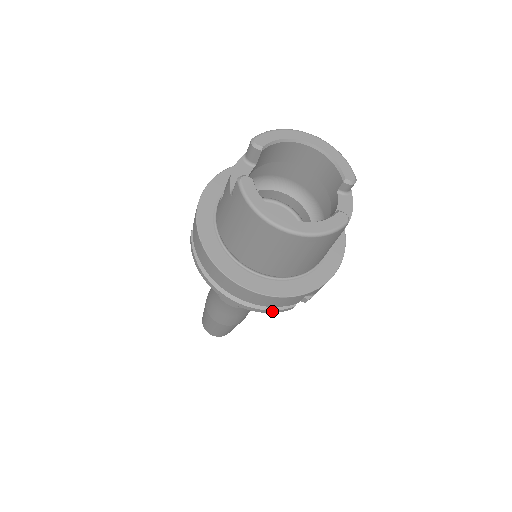
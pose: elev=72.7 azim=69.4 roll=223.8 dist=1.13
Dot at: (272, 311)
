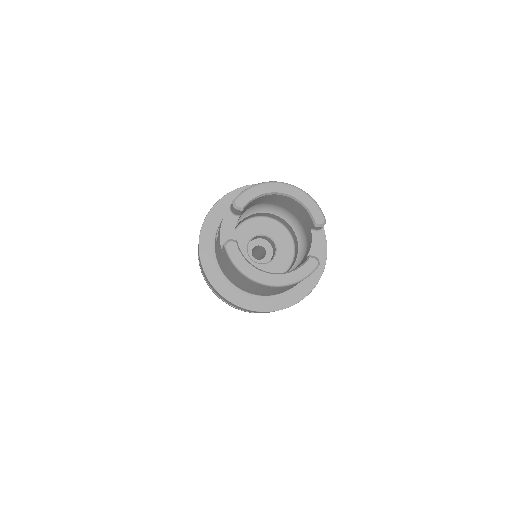
Dot at: occluded
